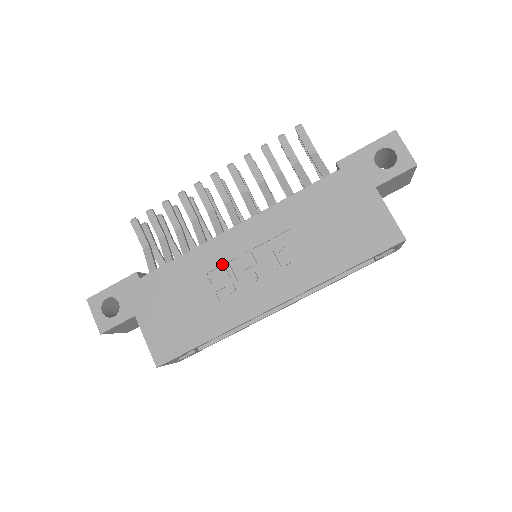
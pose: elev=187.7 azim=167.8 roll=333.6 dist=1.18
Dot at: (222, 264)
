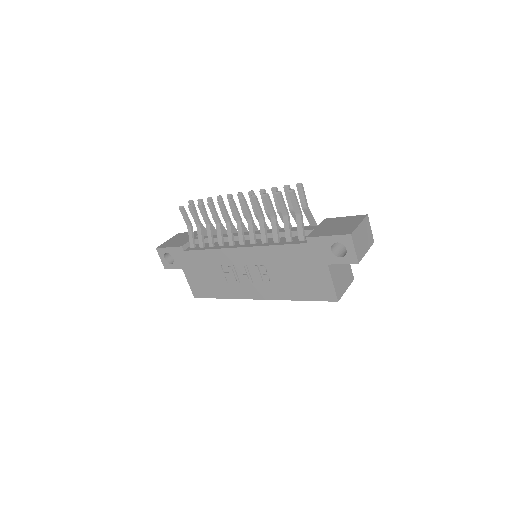
Dot at: (229, 265)
